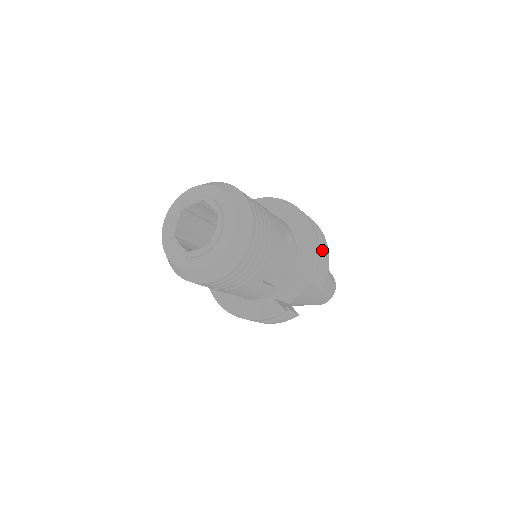
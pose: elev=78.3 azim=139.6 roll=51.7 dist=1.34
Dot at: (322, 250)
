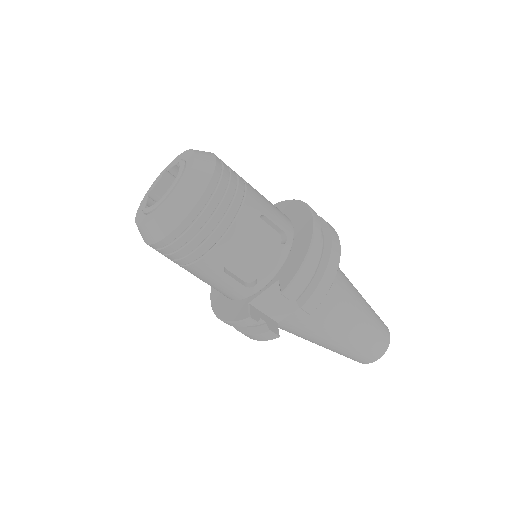
Dot at: (323, 266)
